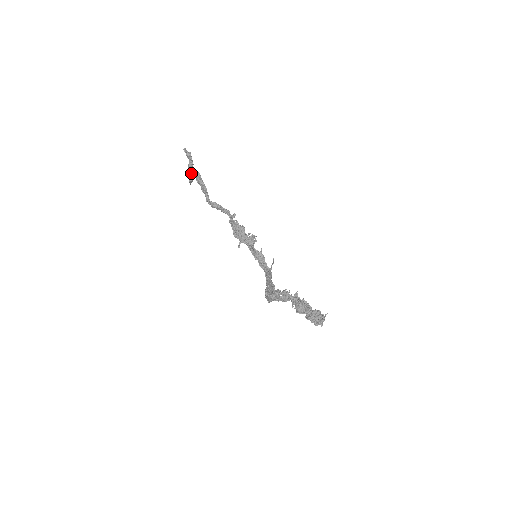
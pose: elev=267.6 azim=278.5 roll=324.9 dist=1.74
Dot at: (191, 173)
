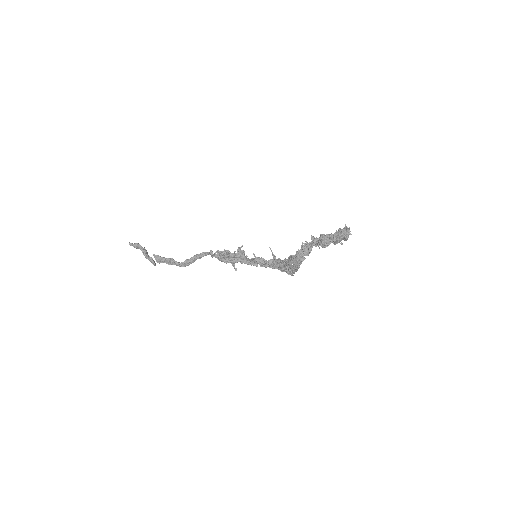
Dot at: (149, 257)
